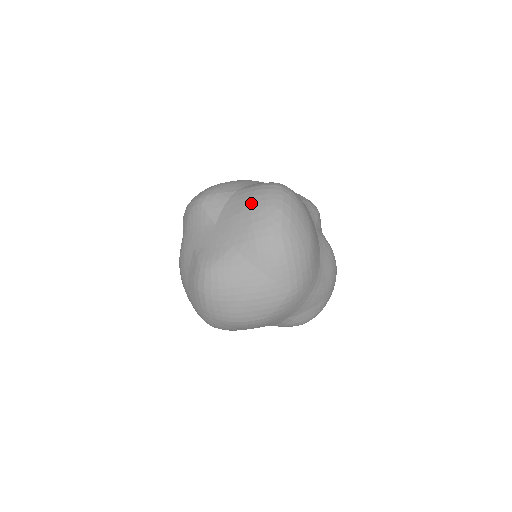
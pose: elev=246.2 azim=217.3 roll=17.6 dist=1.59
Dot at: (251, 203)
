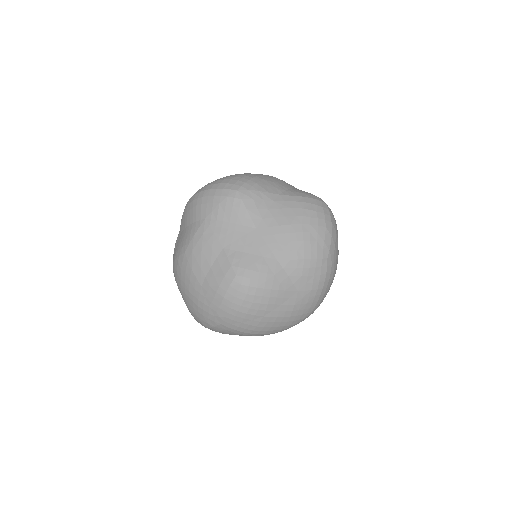
Dot at: (303, 217)
